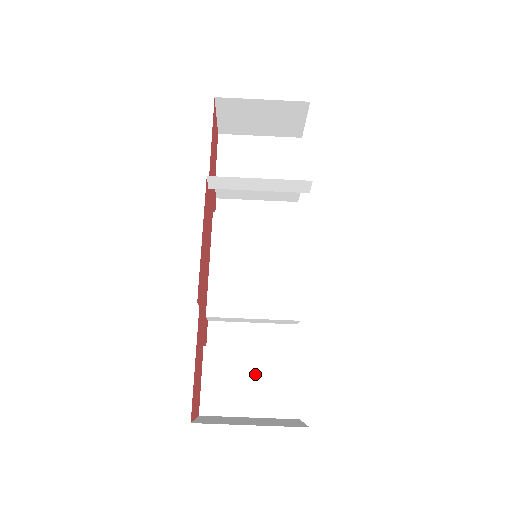
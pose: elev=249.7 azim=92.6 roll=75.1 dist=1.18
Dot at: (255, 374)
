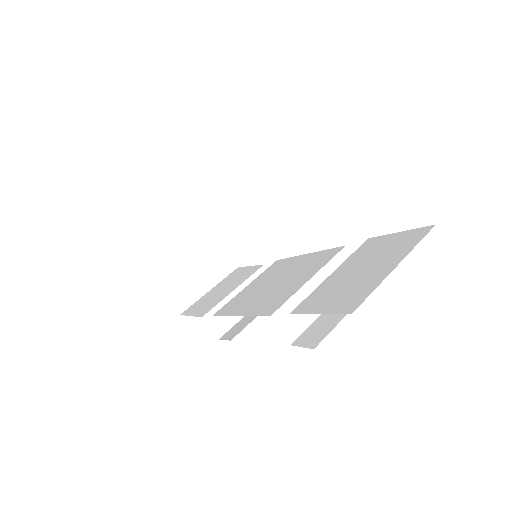
Dot at: (357, 268)
